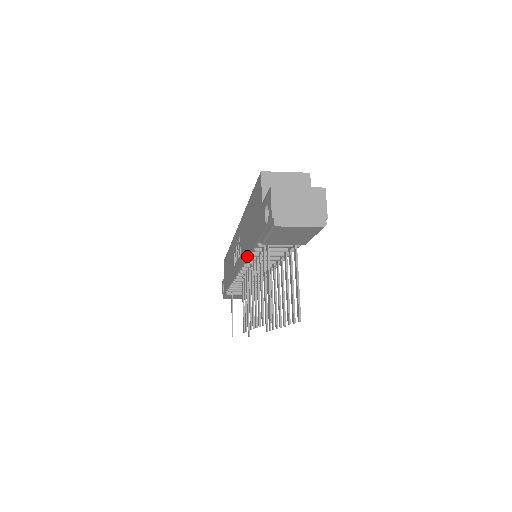
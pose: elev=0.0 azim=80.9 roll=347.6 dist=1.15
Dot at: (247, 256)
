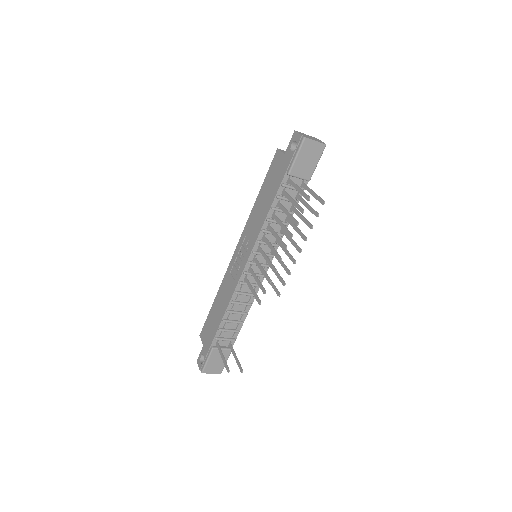
Dot at: (266, 217)
